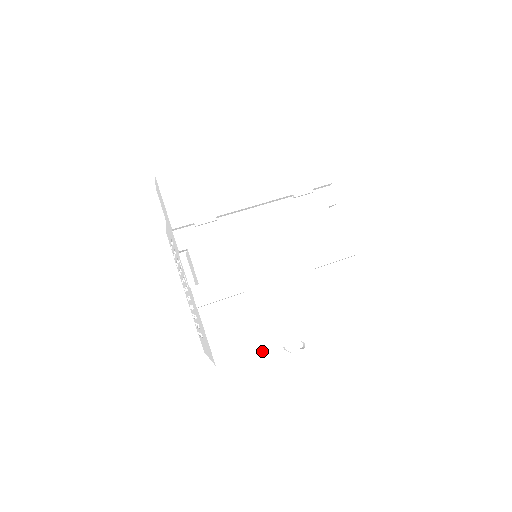
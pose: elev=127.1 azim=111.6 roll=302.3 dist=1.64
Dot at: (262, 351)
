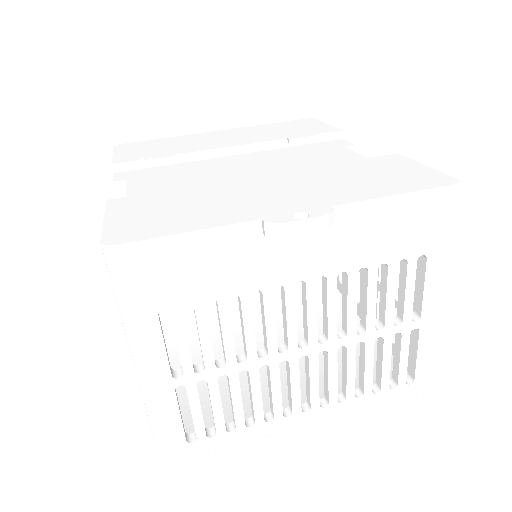
Dot at: (209, 225)
